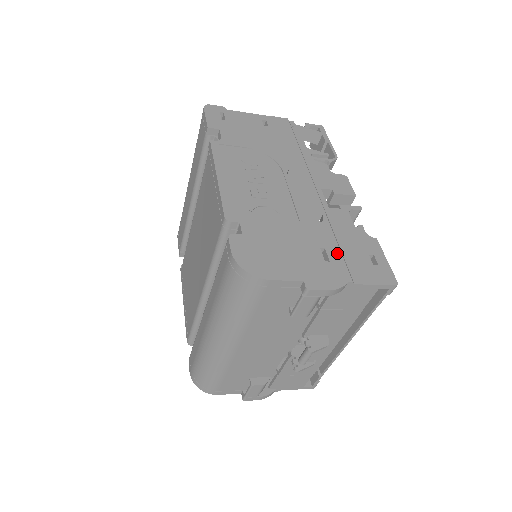
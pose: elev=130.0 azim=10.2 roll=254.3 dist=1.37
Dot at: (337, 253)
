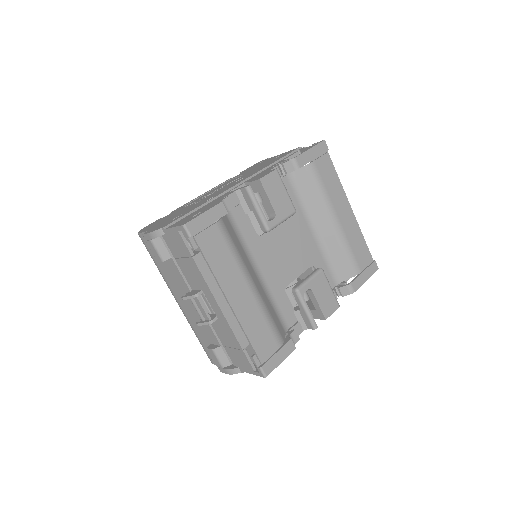
Dot at: (183, 215)
